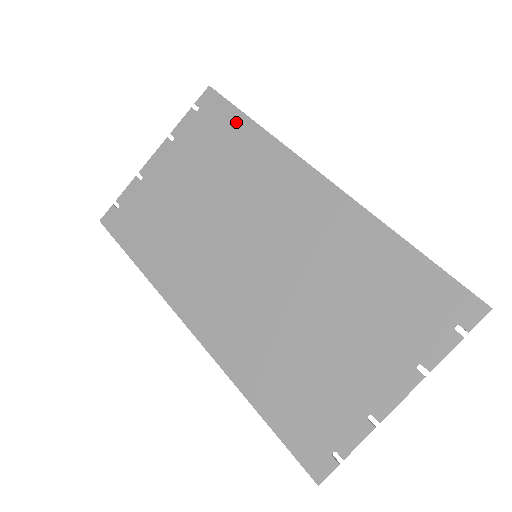
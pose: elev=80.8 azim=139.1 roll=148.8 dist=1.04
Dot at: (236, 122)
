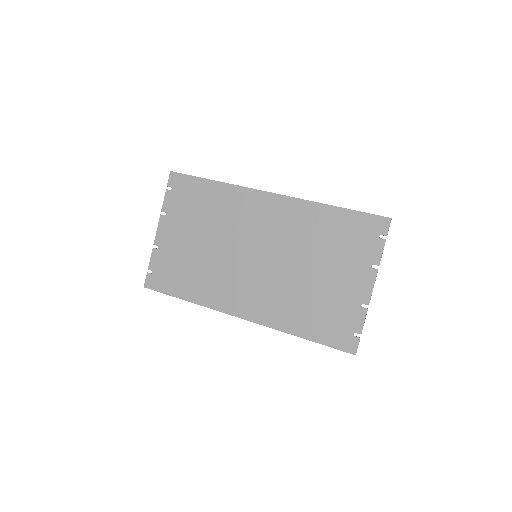
Dot at: (201, 185)
